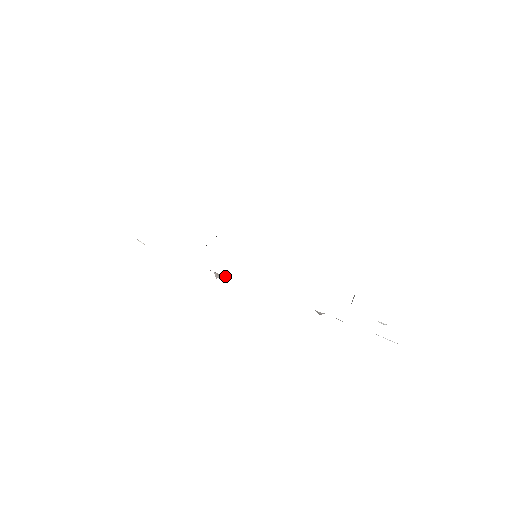
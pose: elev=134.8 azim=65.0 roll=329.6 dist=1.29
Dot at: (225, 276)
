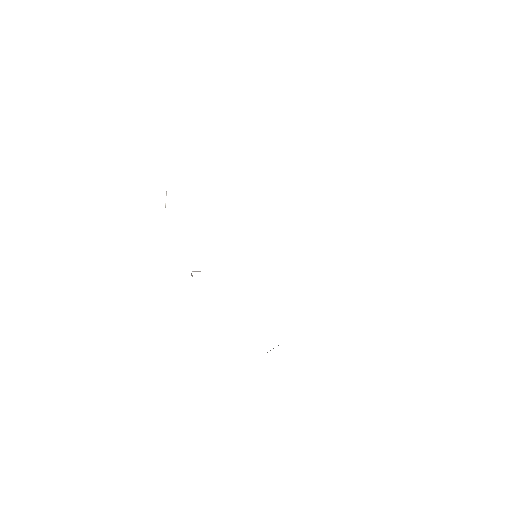
Dot at: occluded
